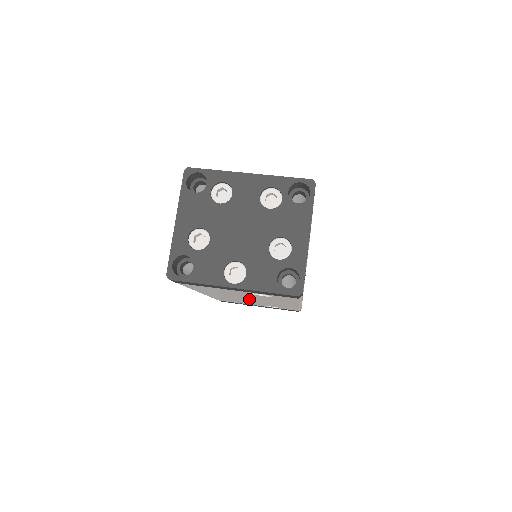
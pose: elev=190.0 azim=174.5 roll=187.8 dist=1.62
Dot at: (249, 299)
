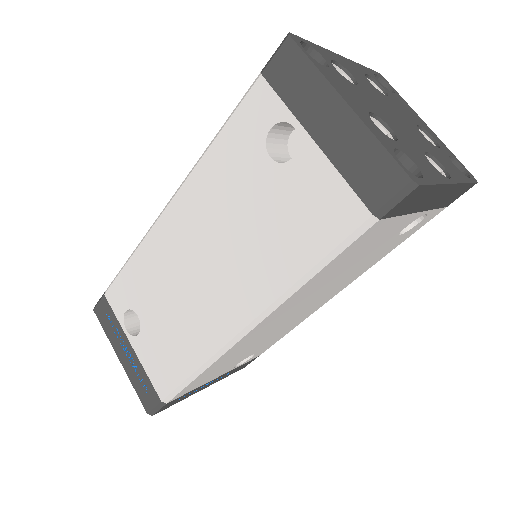
Dot at: (303, 307)
